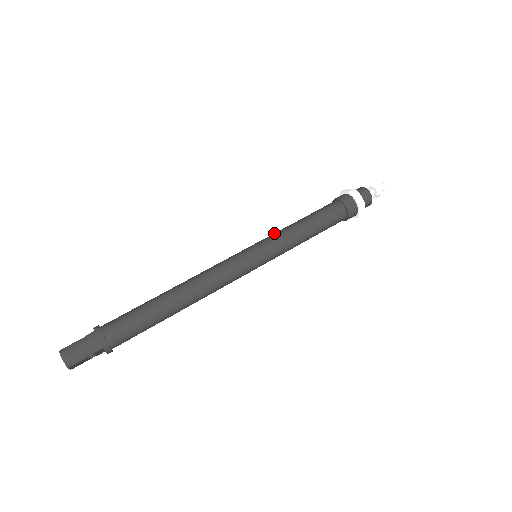
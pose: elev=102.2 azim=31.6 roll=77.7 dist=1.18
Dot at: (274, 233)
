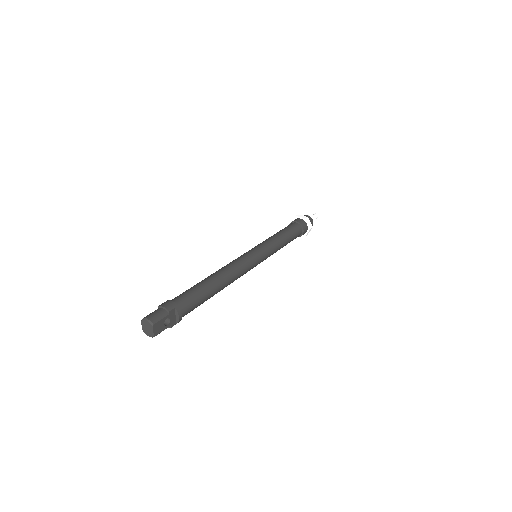
Dot at: occluded
